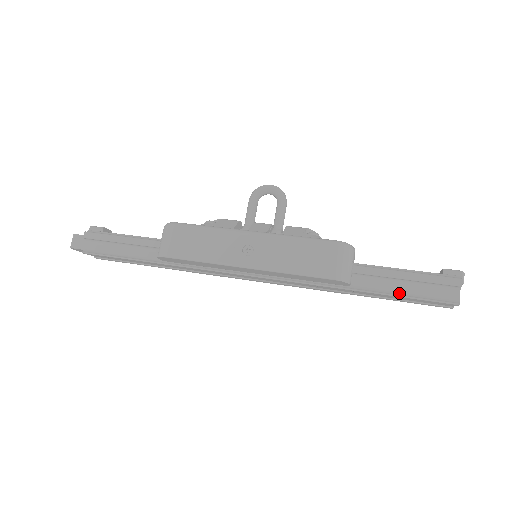
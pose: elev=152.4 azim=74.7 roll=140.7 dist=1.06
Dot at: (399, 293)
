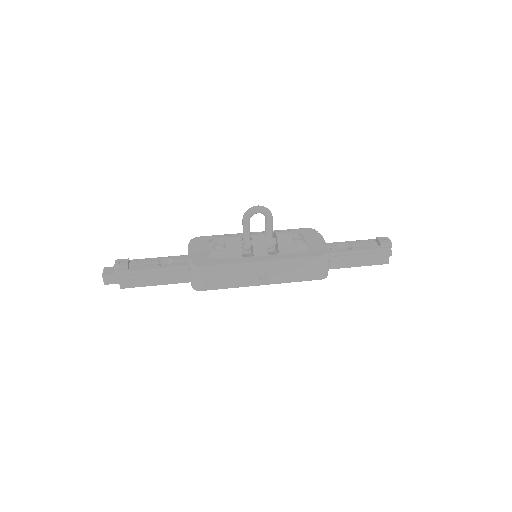
Dot at: (355, 264)
